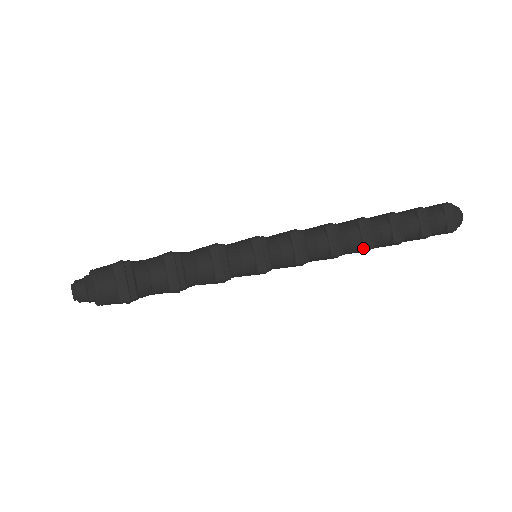
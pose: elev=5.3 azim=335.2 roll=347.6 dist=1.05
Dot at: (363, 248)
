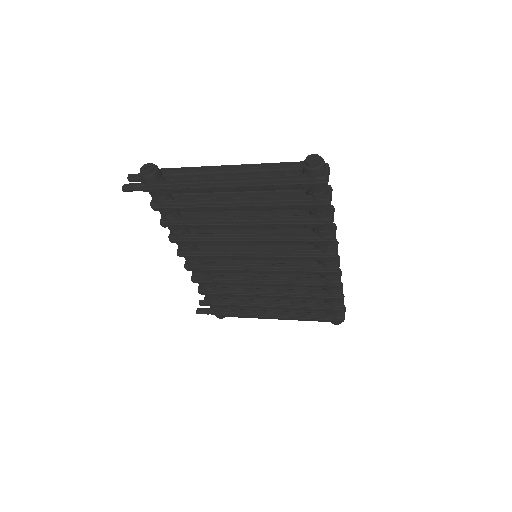
Dot at: (338, 281)
